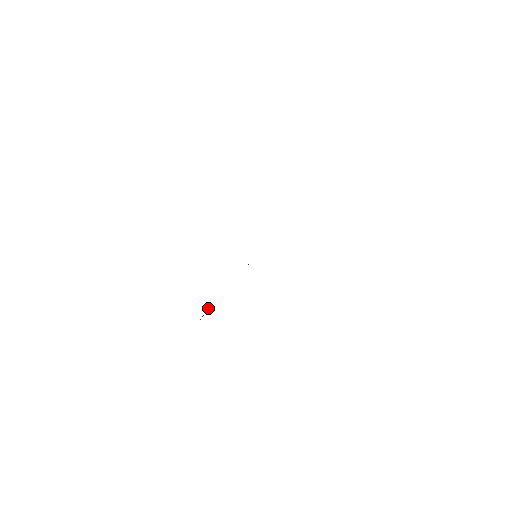
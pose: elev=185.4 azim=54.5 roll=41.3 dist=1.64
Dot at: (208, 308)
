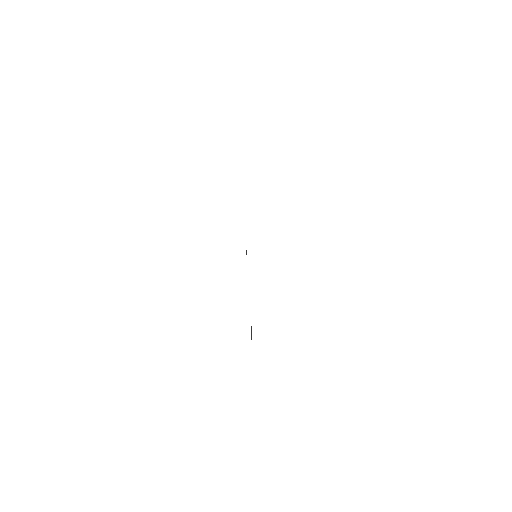
Dot at: (251, 326)
